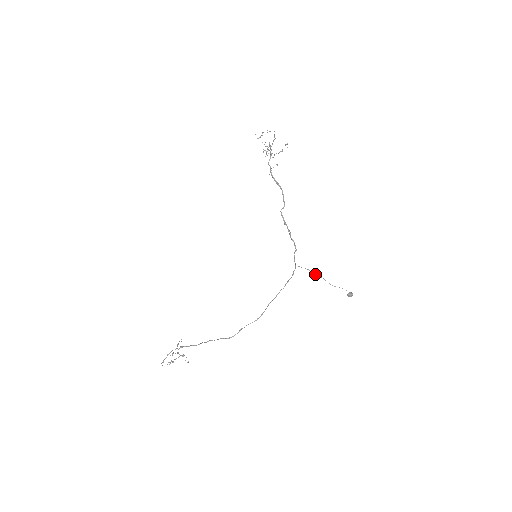
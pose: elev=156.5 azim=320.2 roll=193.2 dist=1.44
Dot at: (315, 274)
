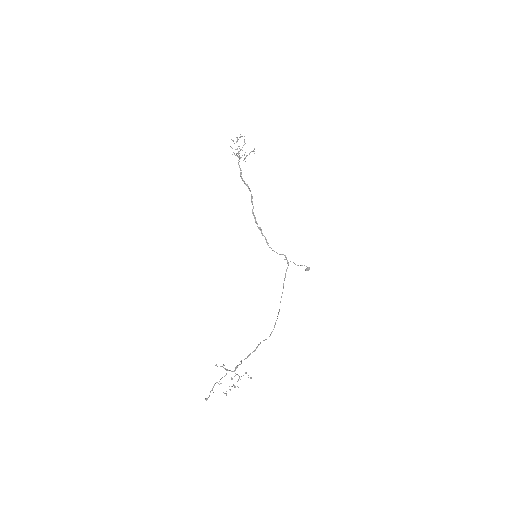
Dot at: occluded
